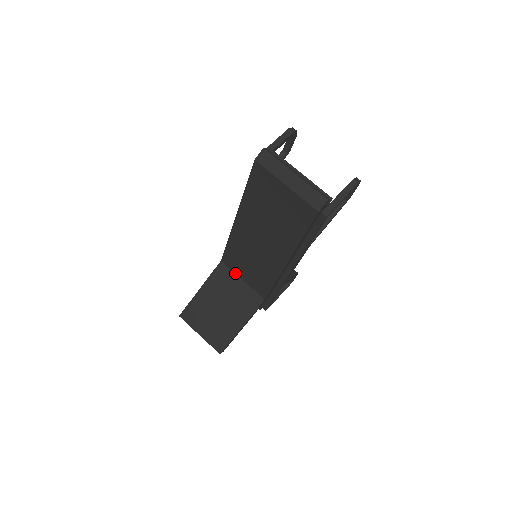
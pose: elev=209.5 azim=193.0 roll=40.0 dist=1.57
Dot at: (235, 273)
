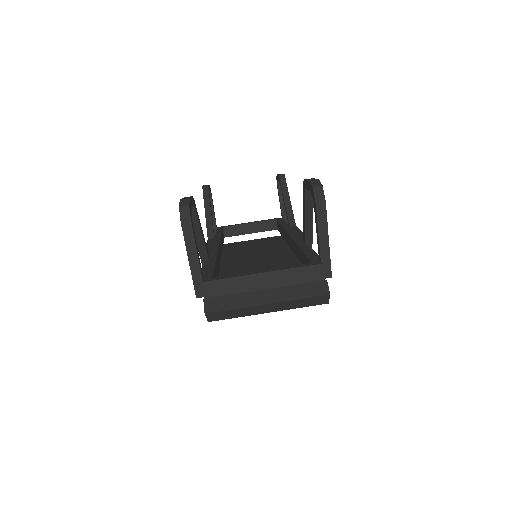
Dot at: occluded
